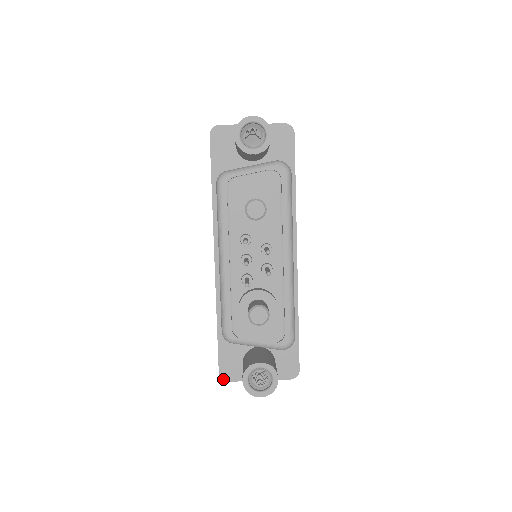
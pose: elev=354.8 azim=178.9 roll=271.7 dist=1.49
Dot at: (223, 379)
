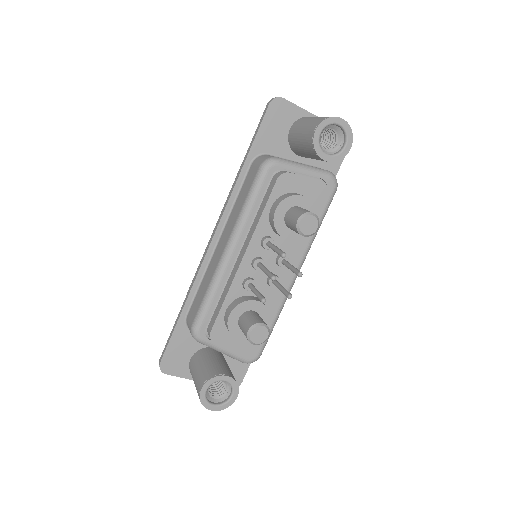
Dot at: (162, 370)
